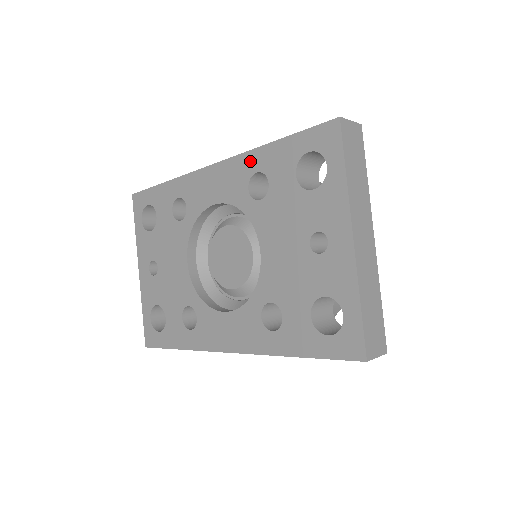
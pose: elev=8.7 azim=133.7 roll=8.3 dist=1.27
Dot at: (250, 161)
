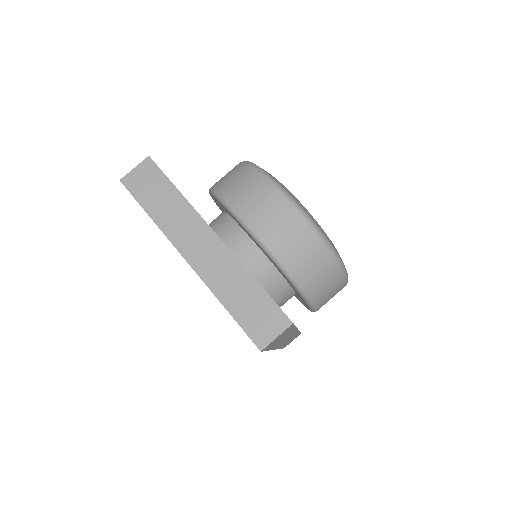
Dot at: occluded
